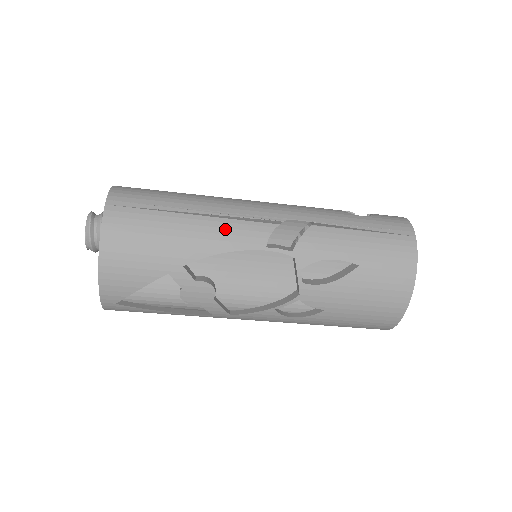
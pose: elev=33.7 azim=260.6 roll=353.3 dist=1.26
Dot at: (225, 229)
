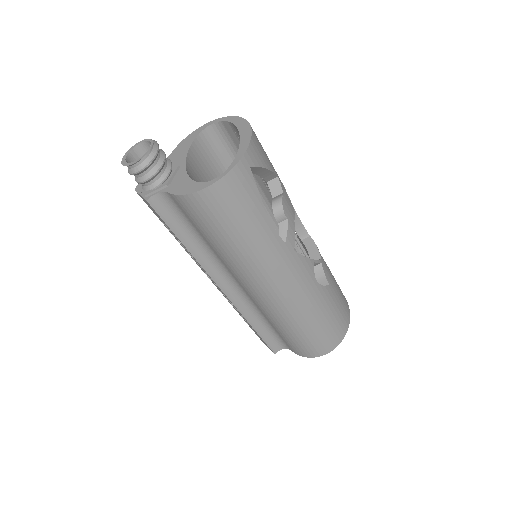
Dot at: occluded
